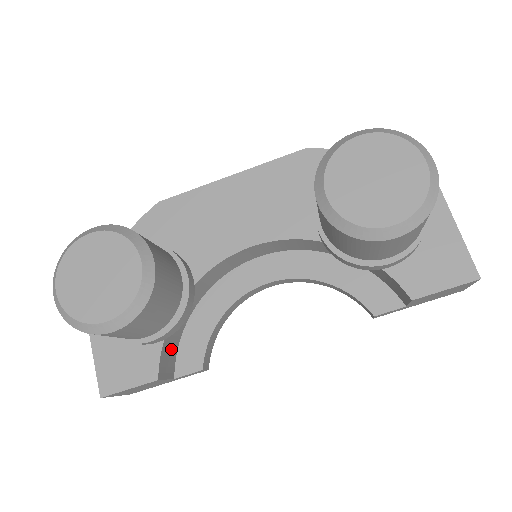
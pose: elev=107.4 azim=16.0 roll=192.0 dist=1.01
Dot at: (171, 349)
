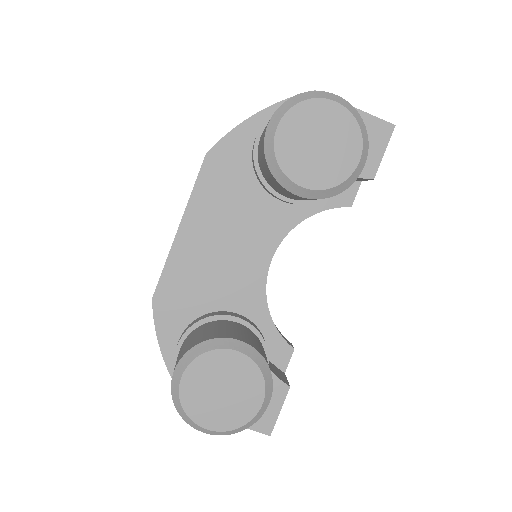
Dot at: occluded
